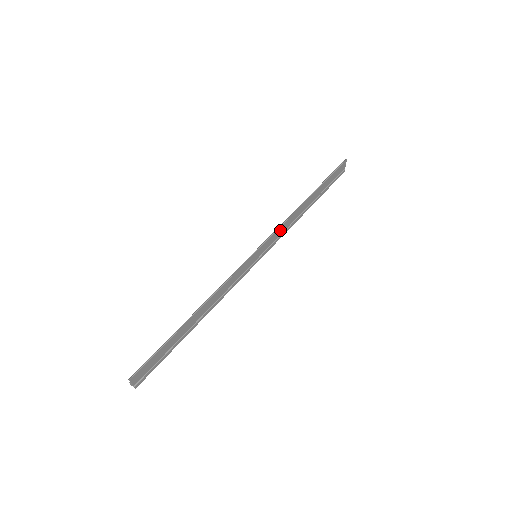
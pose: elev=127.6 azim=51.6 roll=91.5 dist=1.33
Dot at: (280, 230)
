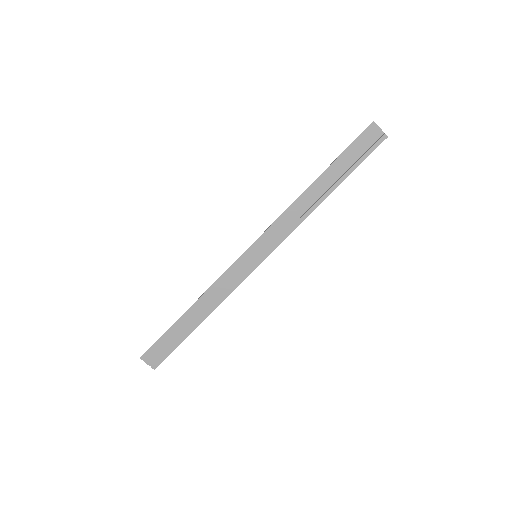
Dot at: (279, 225)
